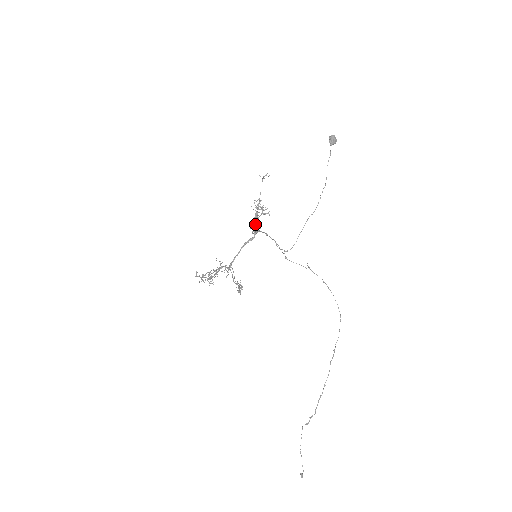
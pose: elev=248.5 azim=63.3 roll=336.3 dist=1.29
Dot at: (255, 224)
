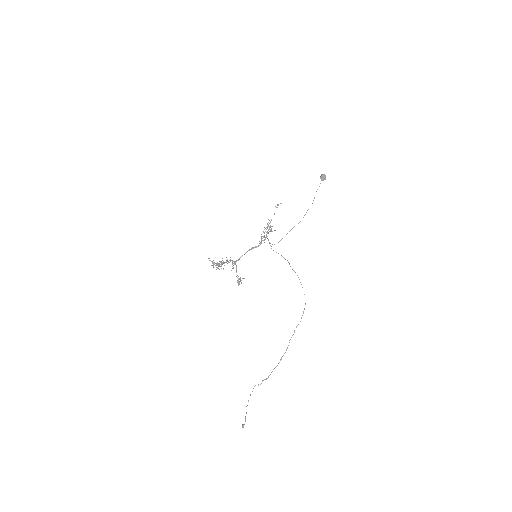
Dot at: (263, 237)
